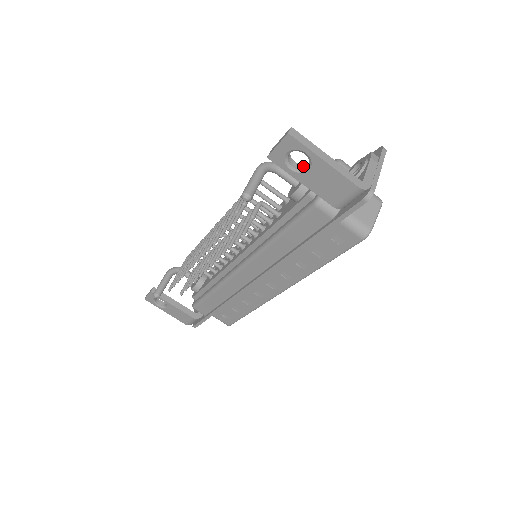
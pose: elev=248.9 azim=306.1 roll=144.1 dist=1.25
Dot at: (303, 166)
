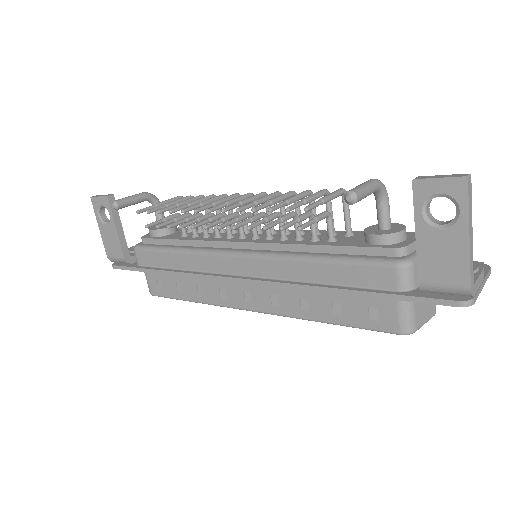
Dot at: (435, 220)
